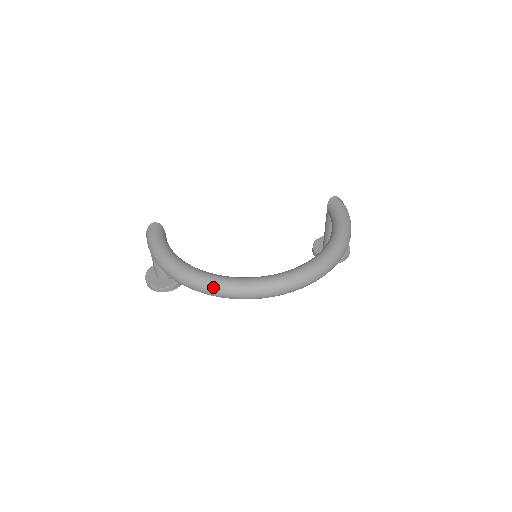
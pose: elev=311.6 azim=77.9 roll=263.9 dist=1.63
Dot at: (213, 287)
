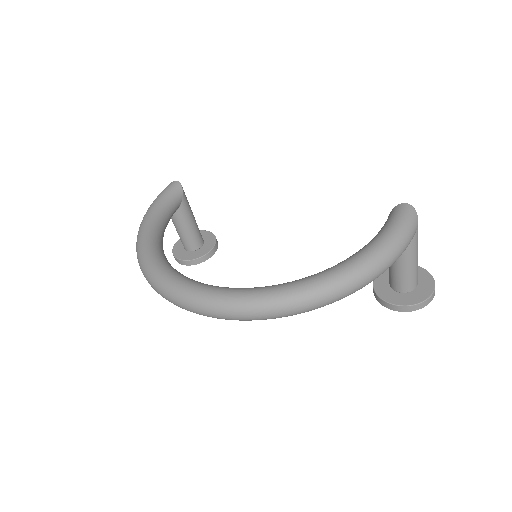
Dot at: (146, 273)
